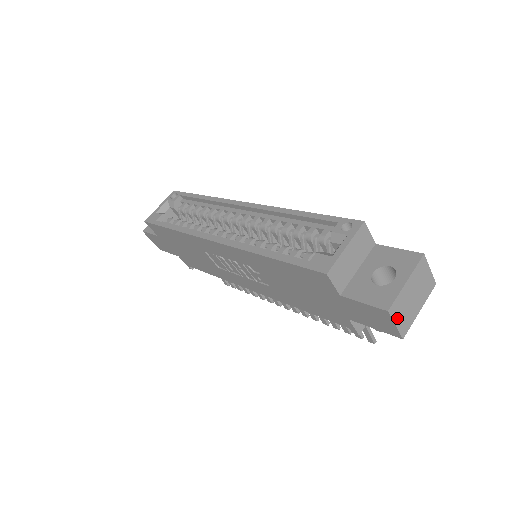
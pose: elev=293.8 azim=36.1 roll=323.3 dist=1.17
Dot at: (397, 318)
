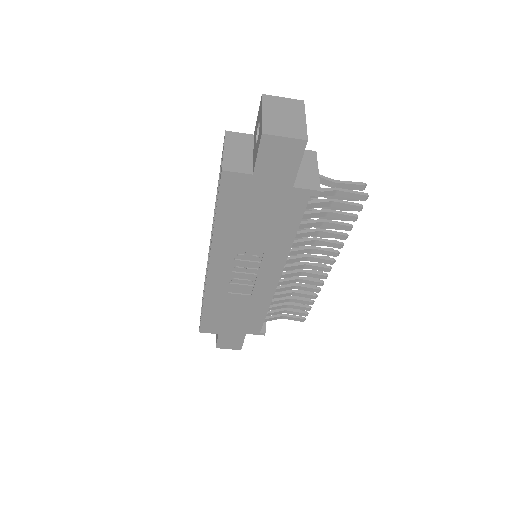
Dot at: (280, 133)
